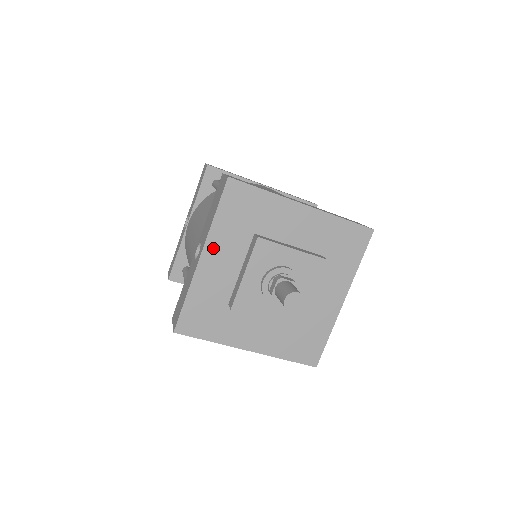
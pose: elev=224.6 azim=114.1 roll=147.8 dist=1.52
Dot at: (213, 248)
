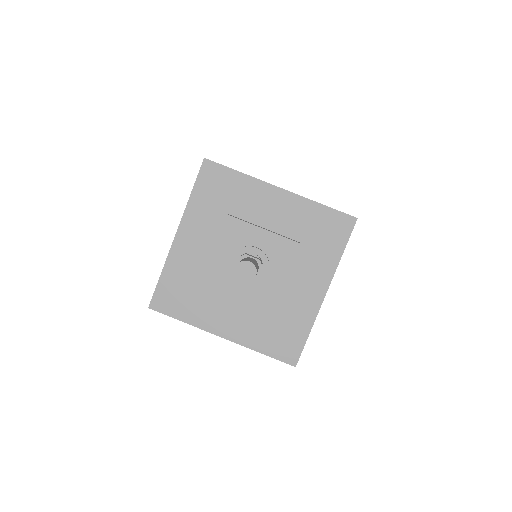
Dot at: (188, 226)
